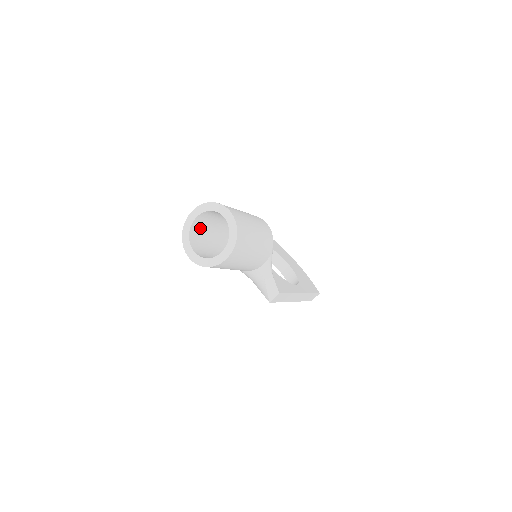
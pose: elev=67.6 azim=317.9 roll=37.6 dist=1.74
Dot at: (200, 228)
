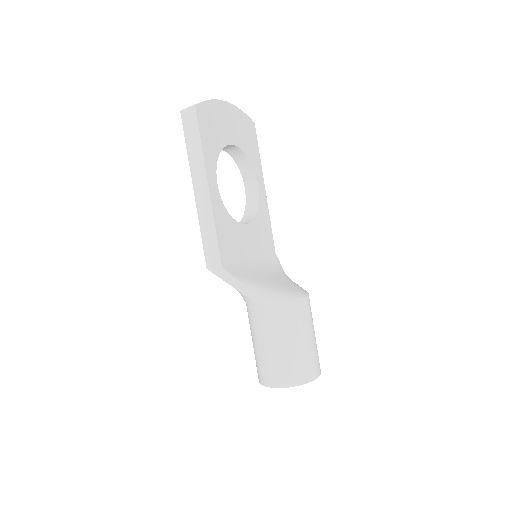
Dot at: occluded
